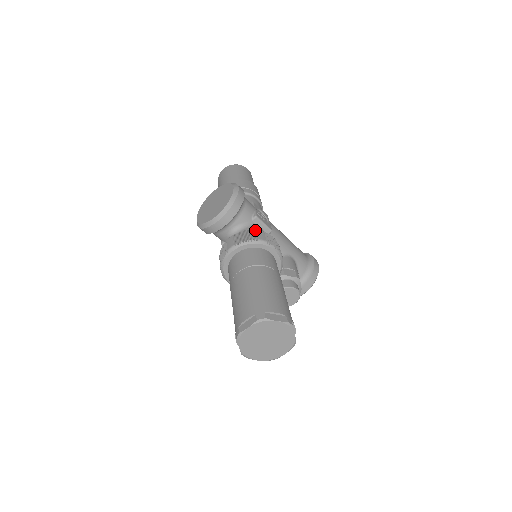
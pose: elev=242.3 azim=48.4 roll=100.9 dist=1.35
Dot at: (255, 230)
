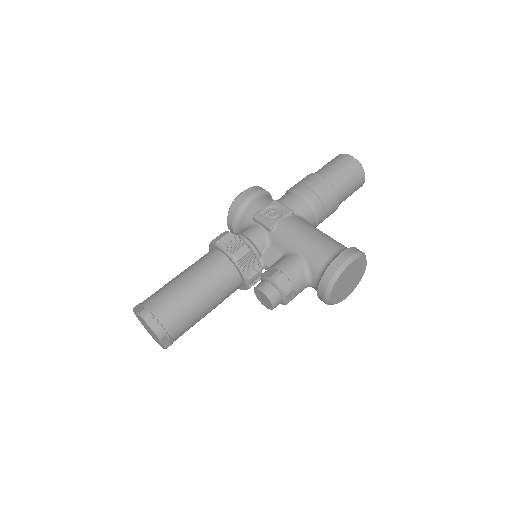
Dot at: (225, 232)
